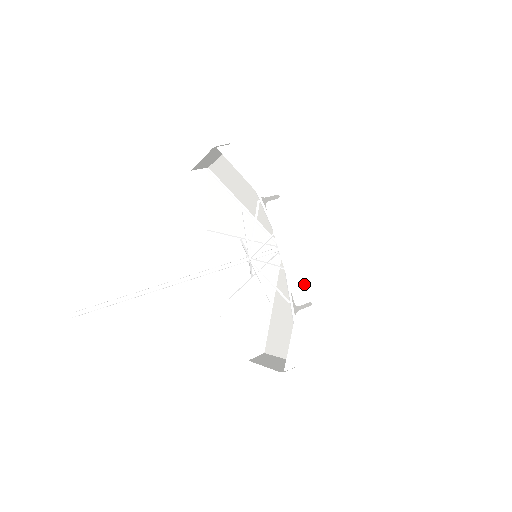
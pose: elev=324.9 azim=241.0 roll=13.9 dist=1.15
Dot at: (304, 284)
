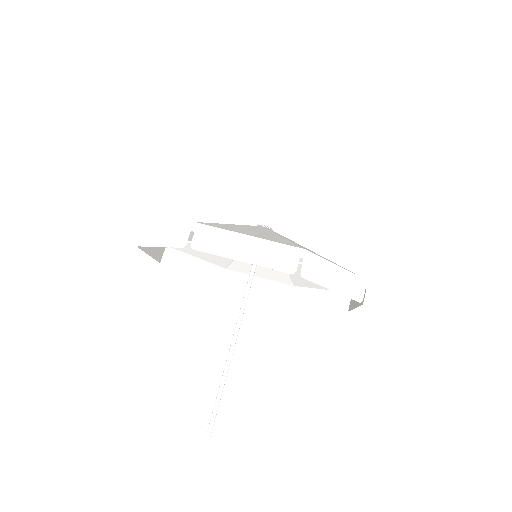
Dot at: (356, 285)
